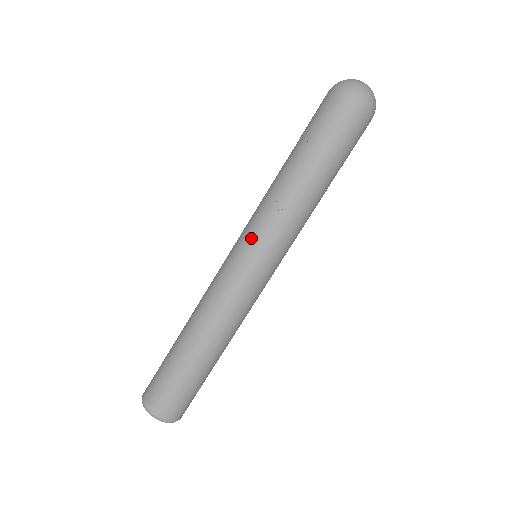
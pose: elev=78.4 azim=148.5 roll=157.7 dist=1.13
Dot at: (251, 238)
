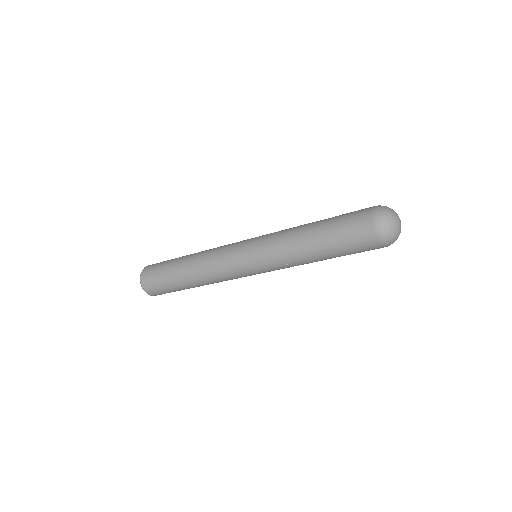
Dot at: (262, 268)
